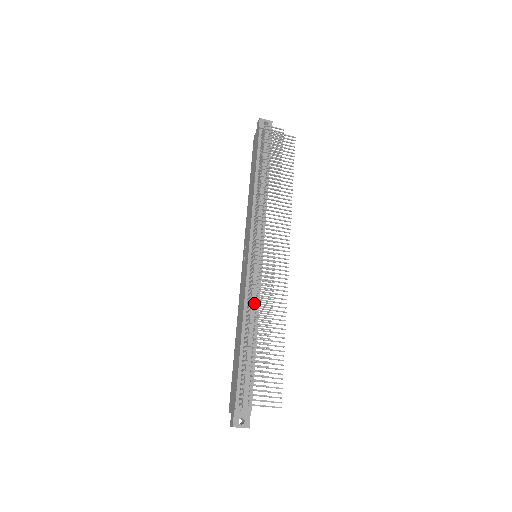
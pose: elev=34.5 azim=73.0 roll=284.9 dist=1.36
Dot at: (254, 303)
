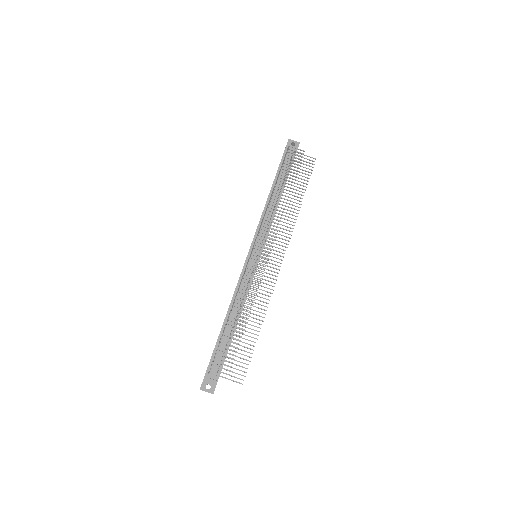
Dot at: (243, 294)
